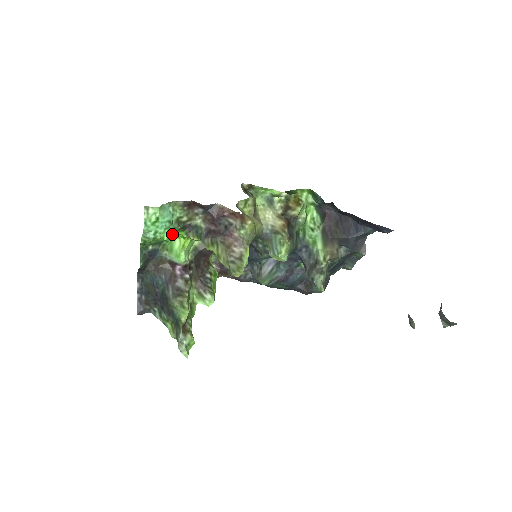
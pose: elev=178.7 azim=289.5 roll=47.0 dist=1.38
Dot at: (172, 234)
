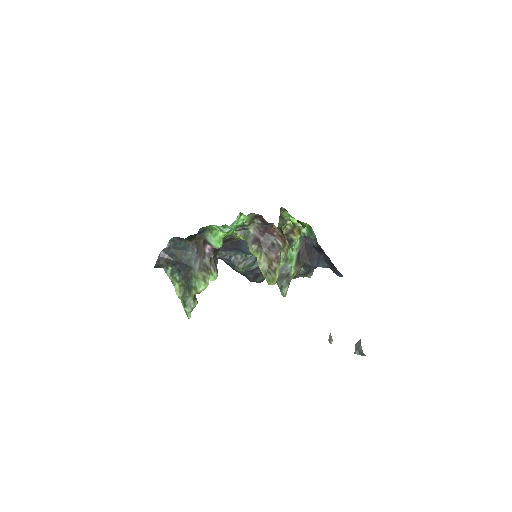
Dot at: occluded
